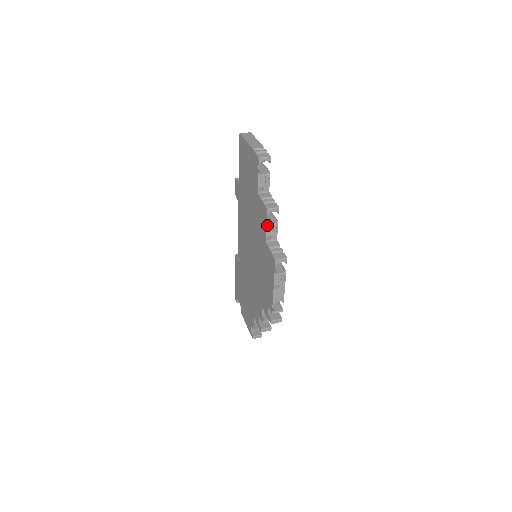
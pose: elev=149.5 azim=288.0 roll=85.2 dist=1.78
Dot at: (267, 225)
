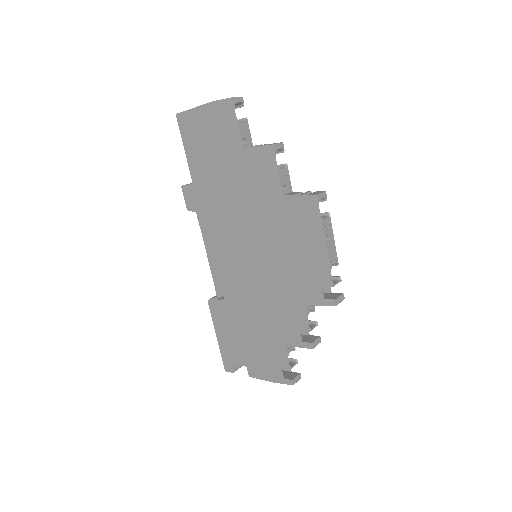
Dot at: (278, 169)
